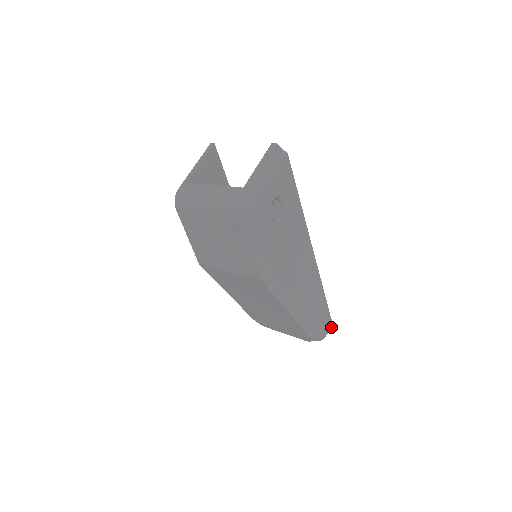
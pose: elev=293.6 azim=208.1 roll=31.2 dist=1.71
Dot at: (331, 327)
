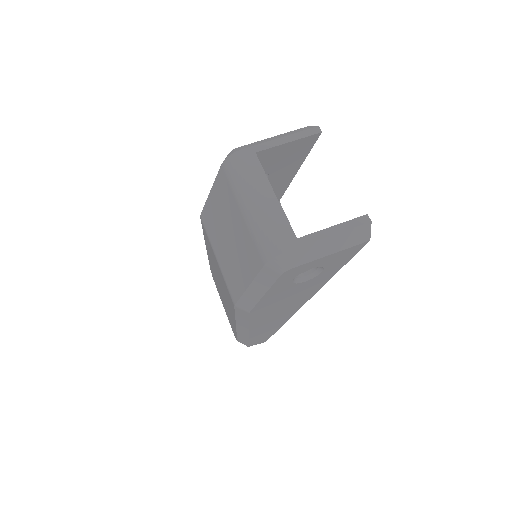
Dot at: occluded
